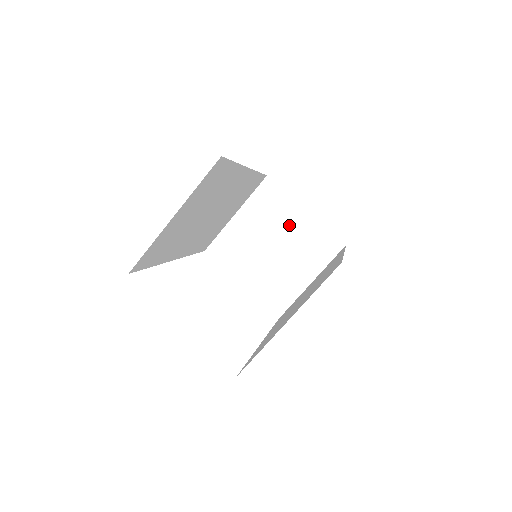
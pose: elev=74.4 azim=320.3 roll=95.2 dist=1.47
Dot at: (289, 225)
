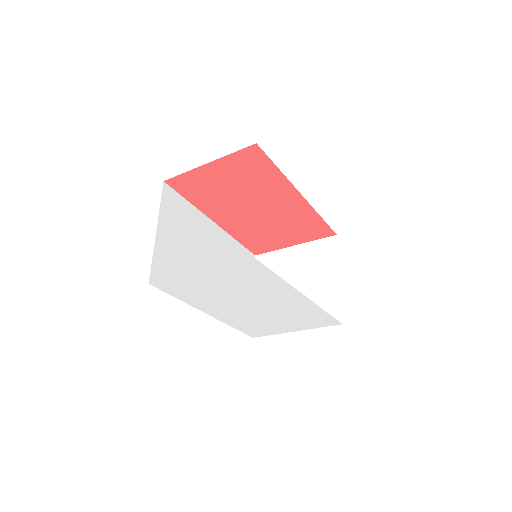
Dot at: (292, 264)
